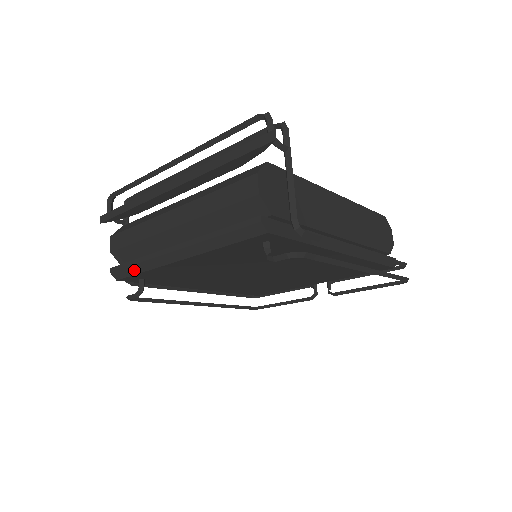
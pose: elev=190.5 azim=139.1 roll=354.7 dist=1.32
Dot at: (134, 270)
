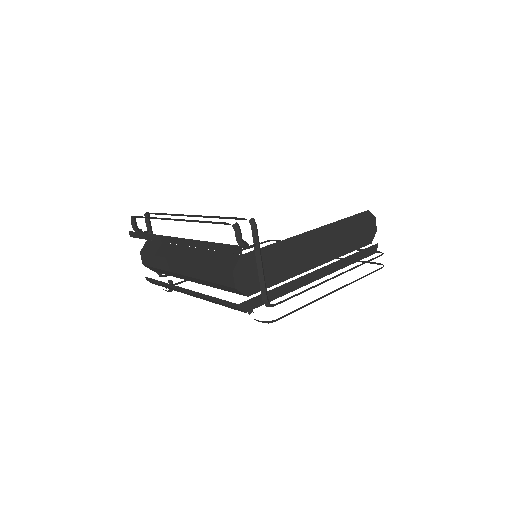
Dot at: (162, 286)
